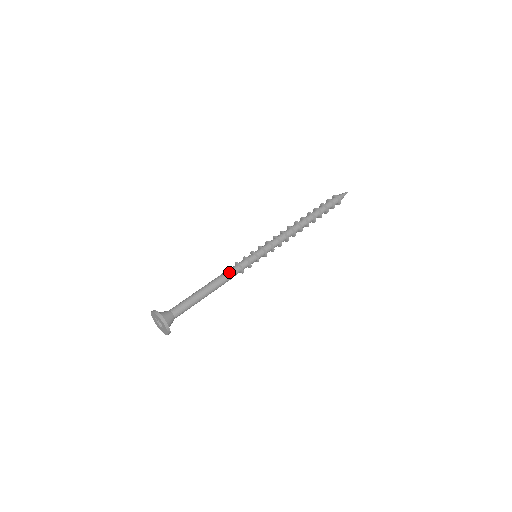
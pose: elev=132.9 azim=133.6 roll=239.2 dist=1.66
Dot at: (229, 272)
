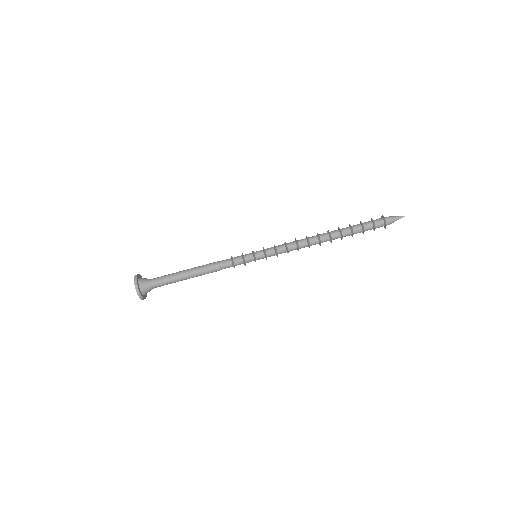
Dot at: occluded
